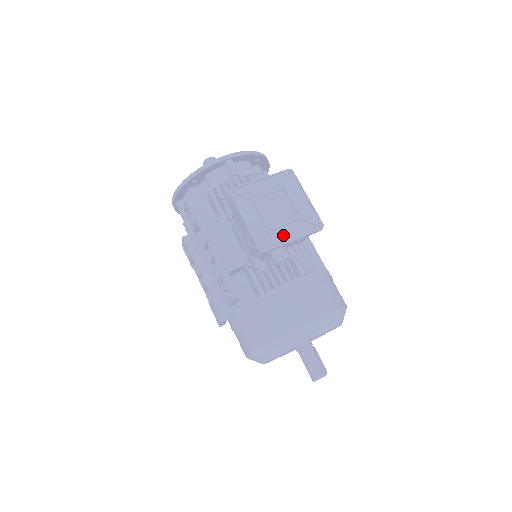
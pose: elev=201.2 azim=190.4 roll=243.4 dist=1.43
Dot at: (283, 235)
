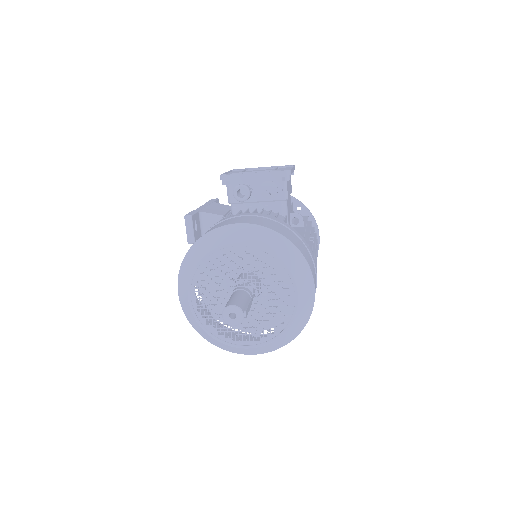
Dot at: occluded
